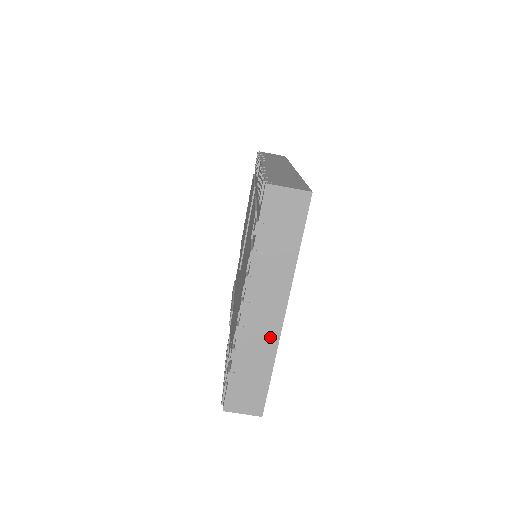
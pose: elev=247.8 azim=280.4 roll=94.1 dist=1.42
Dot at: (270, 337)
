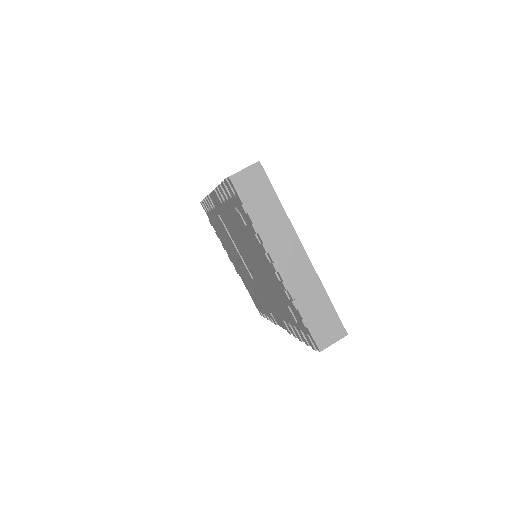
Dot at: (308, 273)
